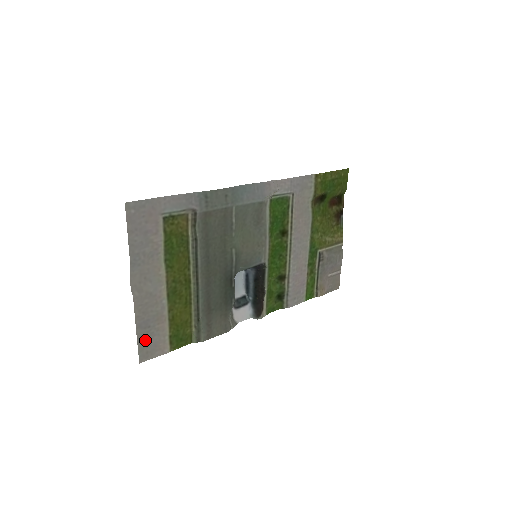
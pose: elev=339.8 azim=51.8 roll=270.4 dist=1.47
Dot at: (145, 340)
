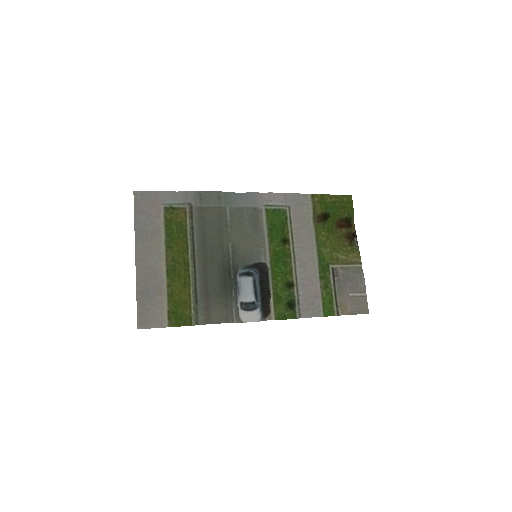
Dot at: (144, 308)
